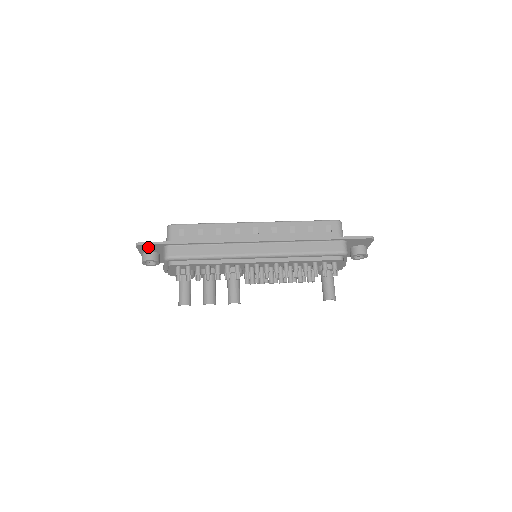
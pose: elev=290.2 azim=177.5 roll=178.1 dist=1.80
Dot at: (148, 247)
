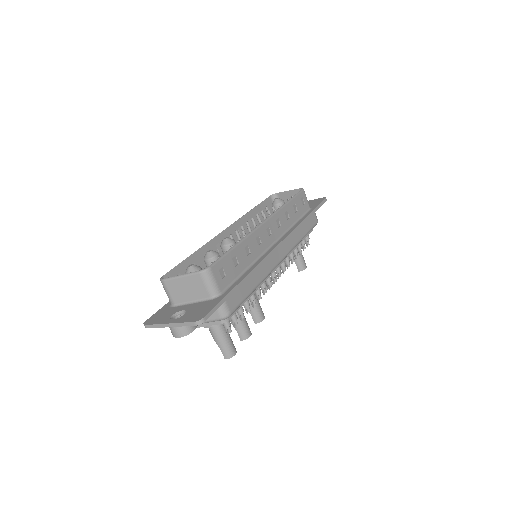
Dot at: occluded
